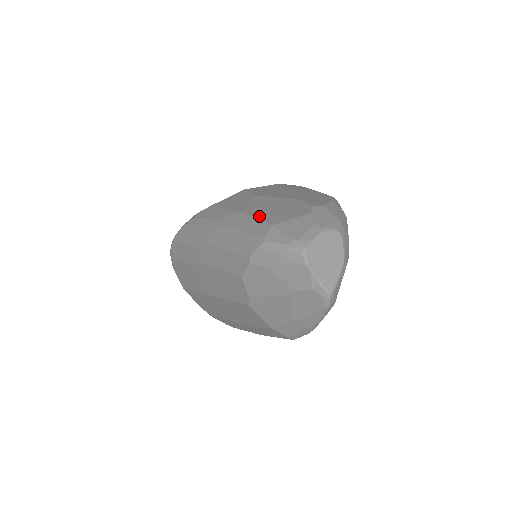
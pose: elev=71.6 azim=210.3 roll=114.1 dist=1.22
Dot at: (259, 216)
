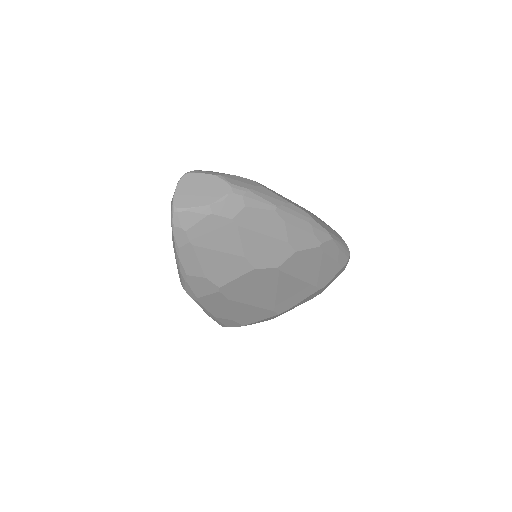
Dot at: occluded
